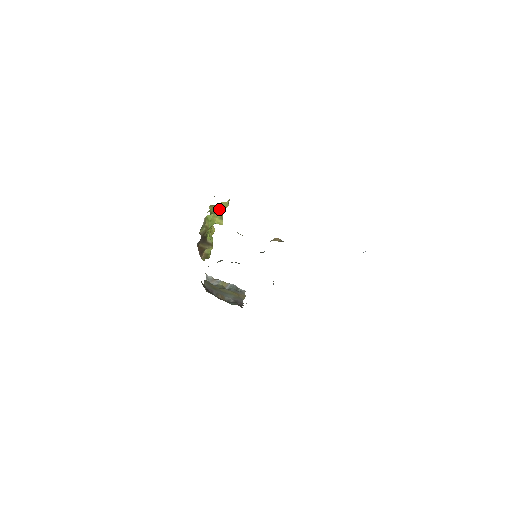
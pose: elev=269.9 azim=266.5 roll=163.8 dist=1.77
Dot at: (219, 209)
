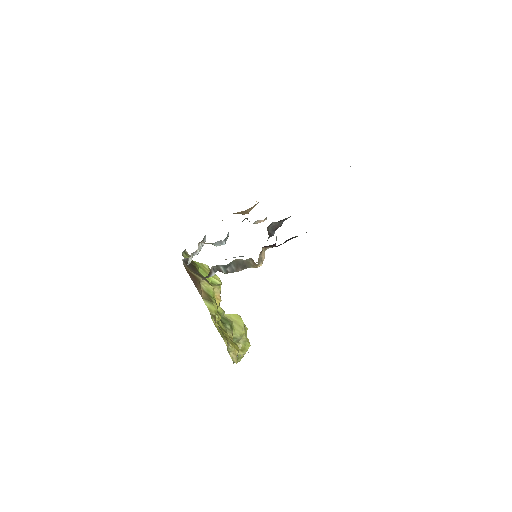
Dot at: (234, 329)
